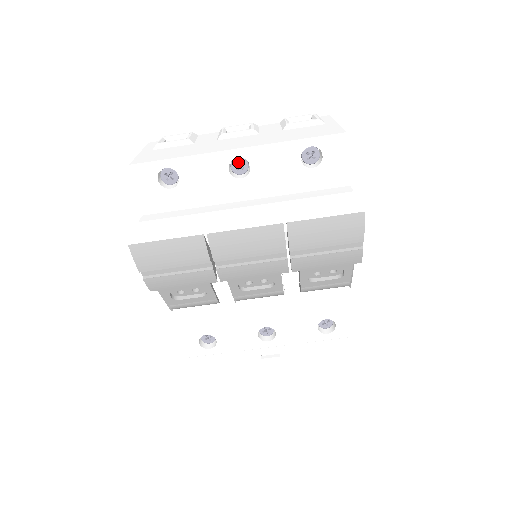
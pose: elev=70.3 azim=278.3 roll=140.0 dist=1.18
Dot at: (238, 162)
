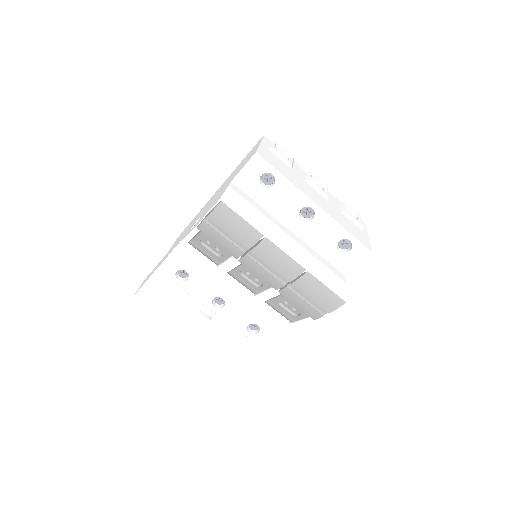
Dot at: (309, 209)
